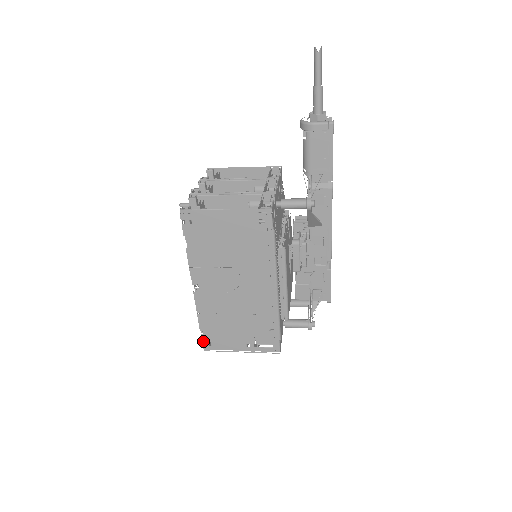
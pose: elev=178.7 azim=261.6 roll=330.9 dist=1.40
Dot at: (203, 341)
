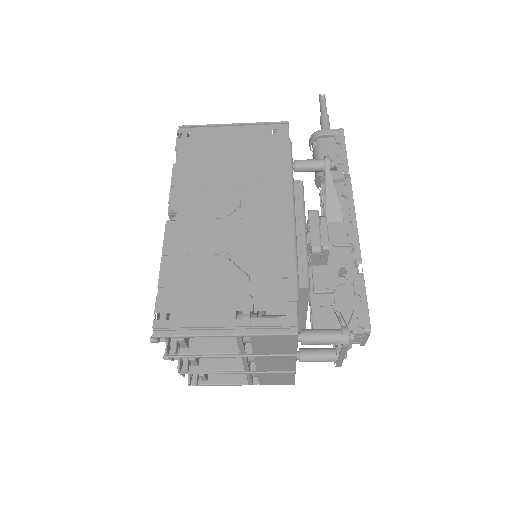
Dot at: (157, 311)
